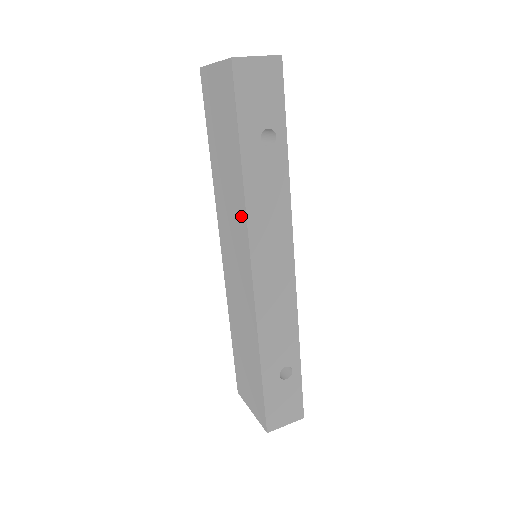
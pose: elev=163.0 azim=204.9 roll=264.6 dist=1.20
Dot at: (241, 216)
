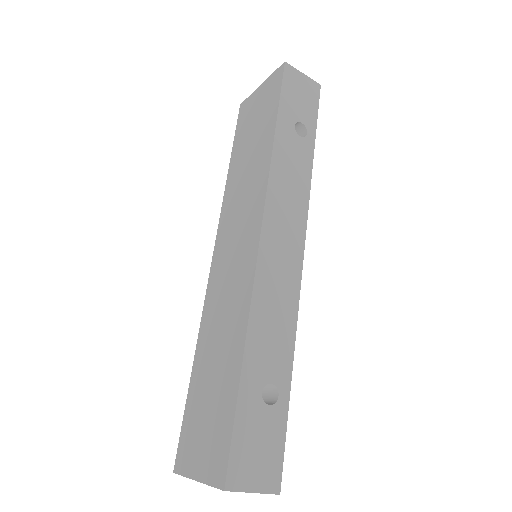
Dot at: (260, 184)
